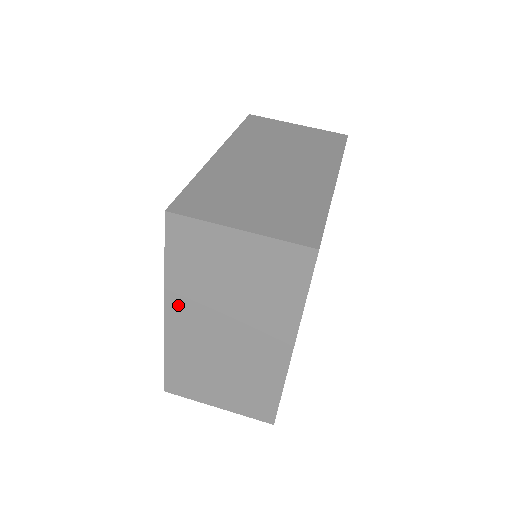
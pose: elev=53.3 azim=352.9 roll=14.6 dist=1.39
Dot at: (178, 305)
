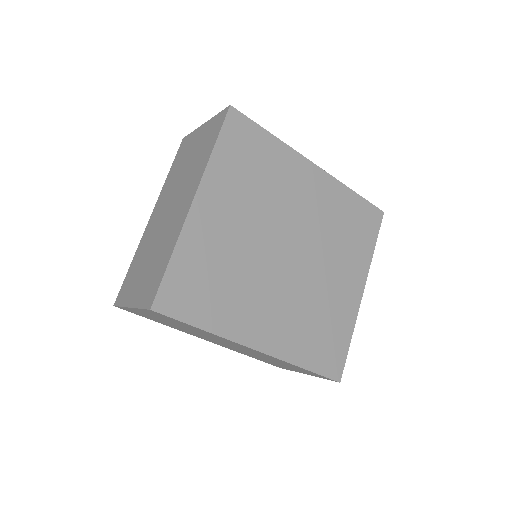
Dot at: (160, 202)
